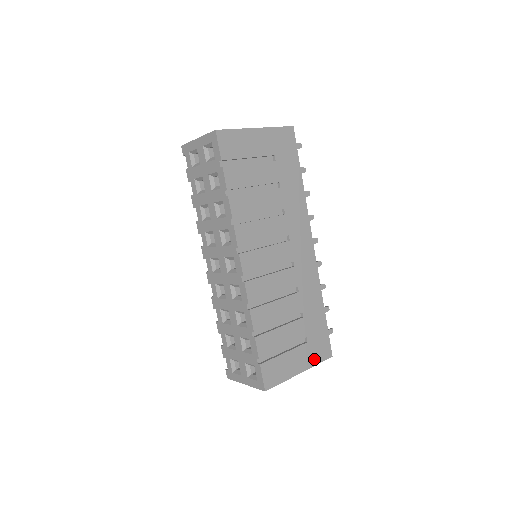
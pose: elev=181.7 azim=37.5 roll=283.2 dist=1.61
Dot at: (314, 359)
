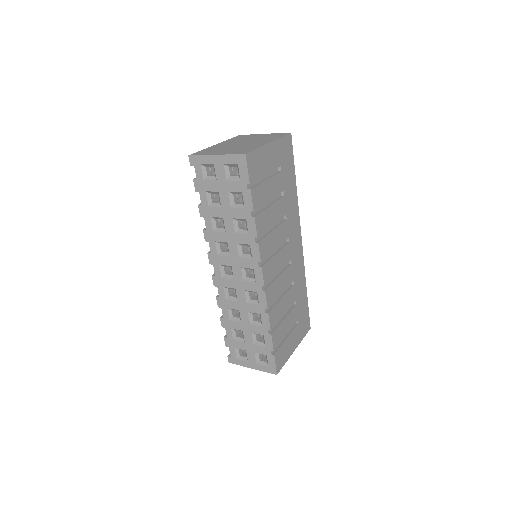
Dot at: (301, 335)
